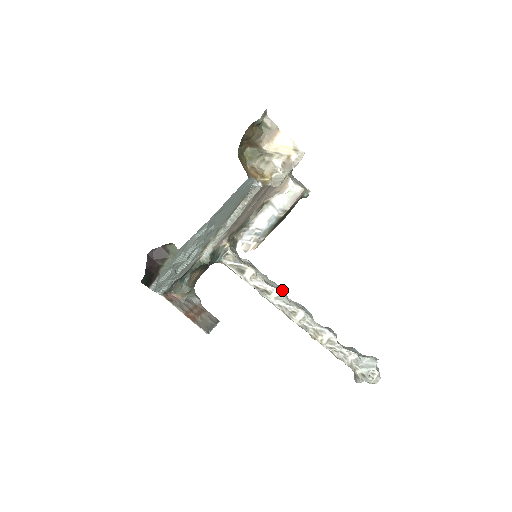
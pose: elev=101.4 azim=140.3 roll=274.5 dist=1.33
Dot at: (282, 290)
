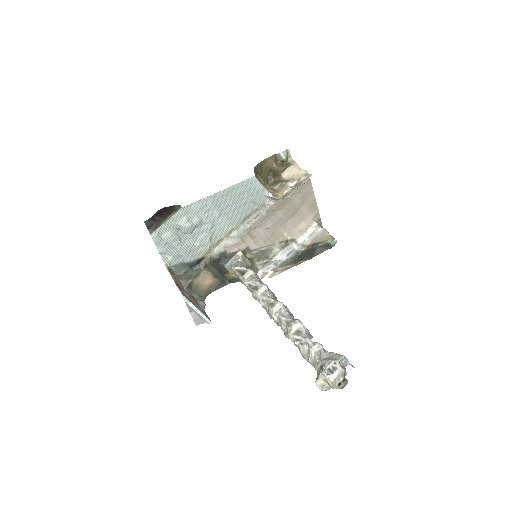
Dot at: (274, 295)
